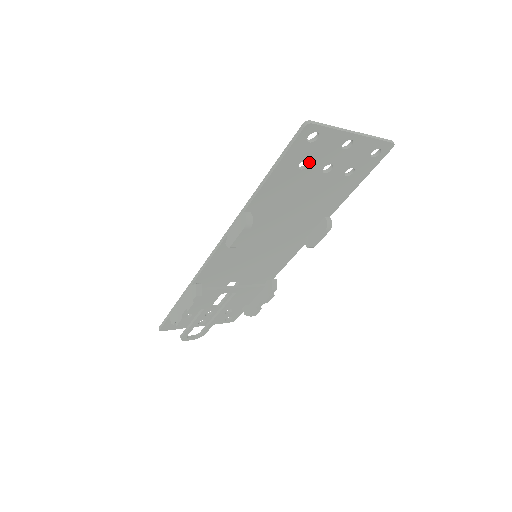
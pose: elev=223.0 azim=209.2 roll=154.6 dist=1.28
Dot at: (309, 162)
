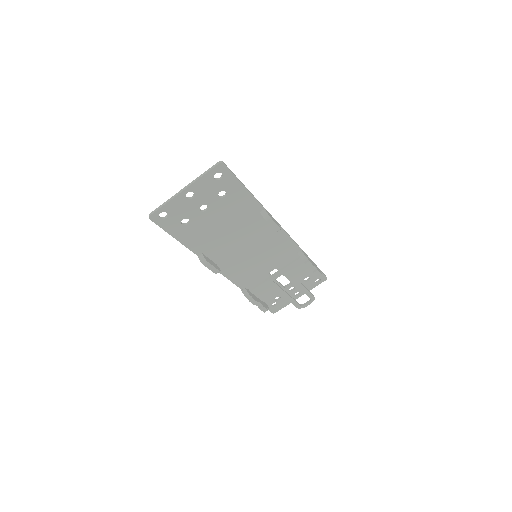
Dot at: (186, 218)
